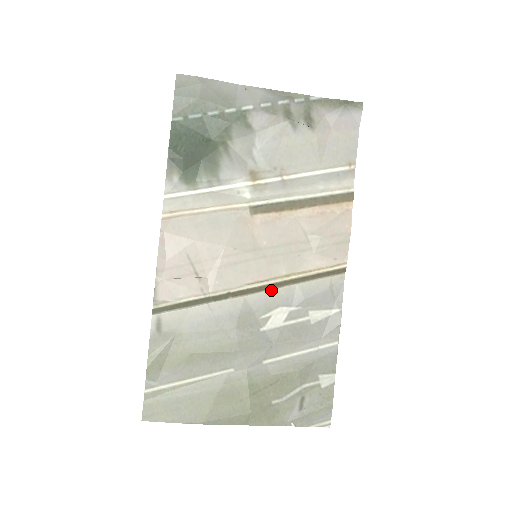
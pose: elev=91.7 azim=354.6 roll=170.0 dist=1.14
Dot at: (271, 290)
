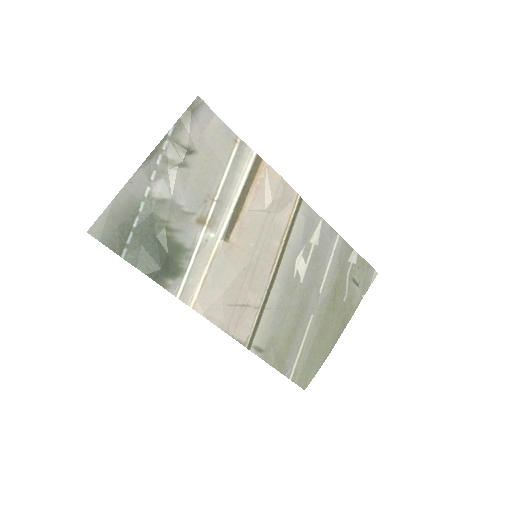
Dot at: (282, 259)
